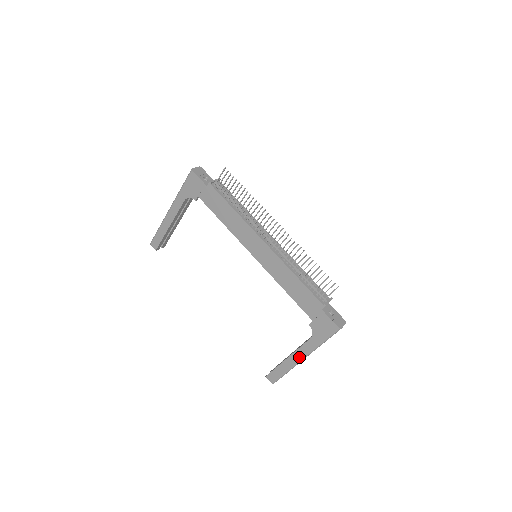
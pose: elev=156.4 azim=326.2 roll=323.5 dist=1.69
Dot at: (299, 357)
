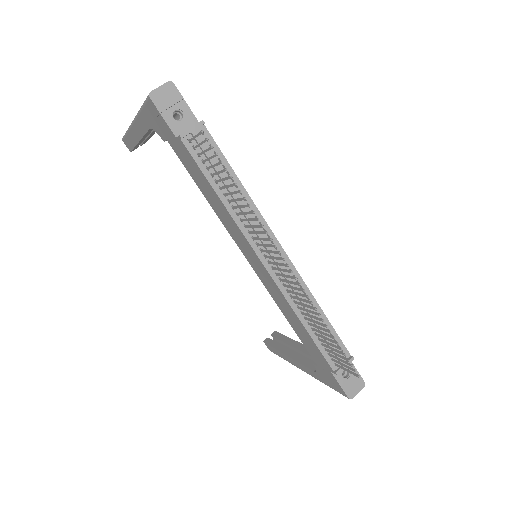
Dot at: (299, 367)
